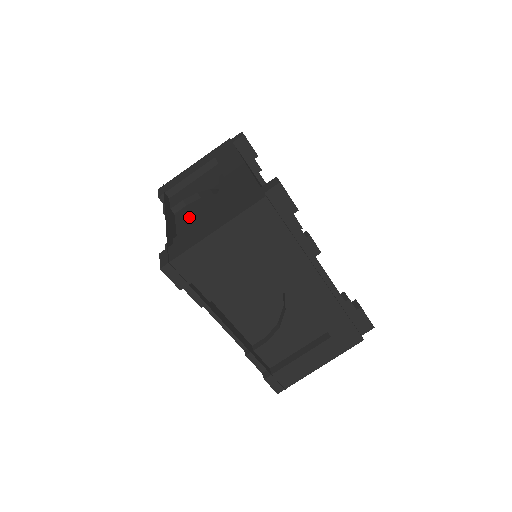
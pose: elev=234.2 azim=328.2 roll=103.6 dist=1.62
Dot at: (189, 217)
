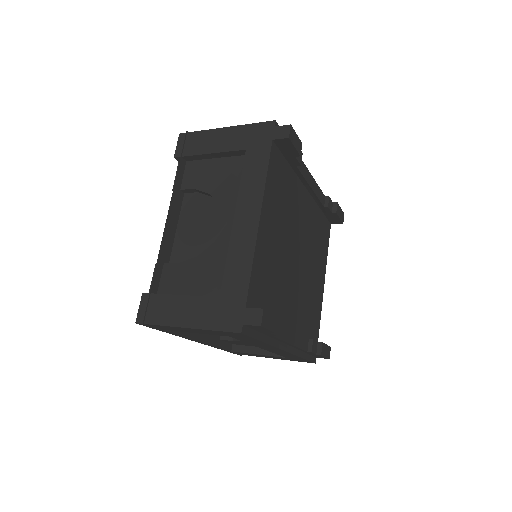
Dot at: (192, 225)
